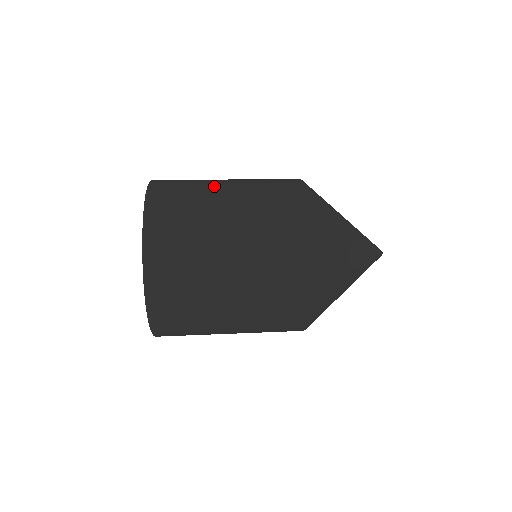
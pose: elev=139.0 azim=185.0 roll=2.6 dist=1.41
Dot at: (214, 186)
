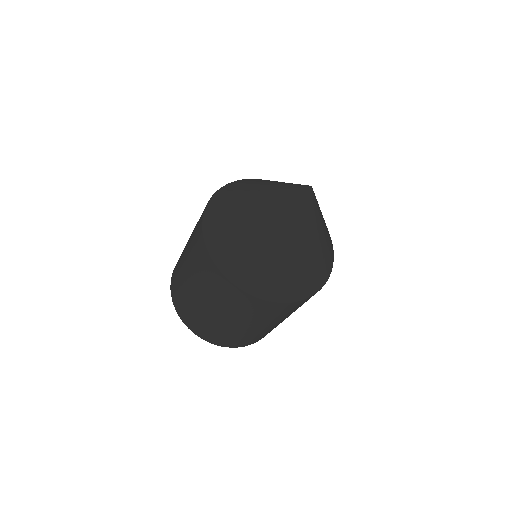
Dot at: (202, 311)
